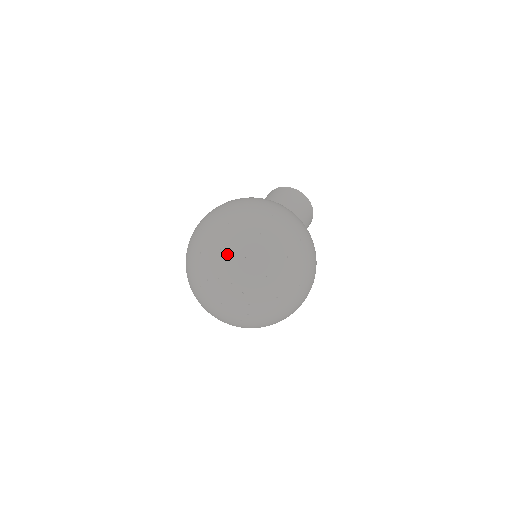
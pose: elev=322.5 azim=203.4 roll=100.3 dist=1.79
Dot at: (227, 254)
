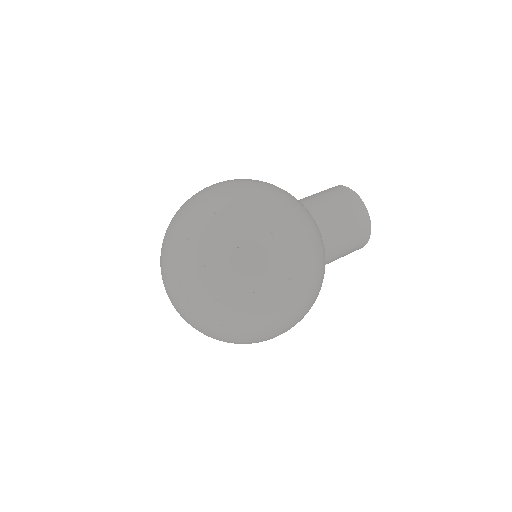
Dot at: (206, 277)
